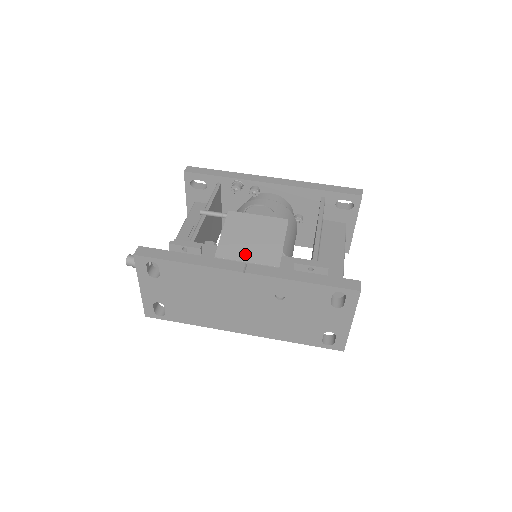
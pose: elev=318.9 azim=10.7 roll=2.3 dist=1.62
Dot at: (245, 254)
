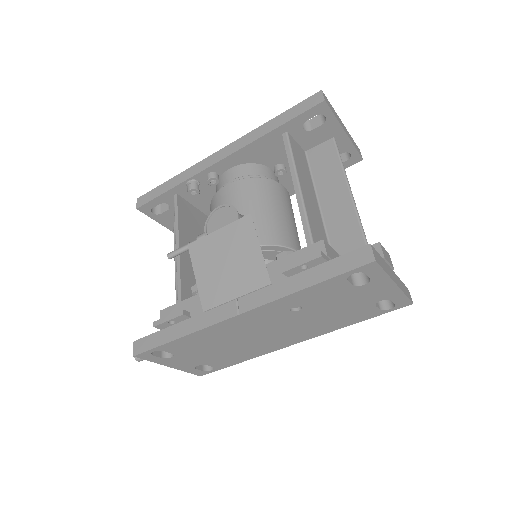
Dot at: (229, 289)
